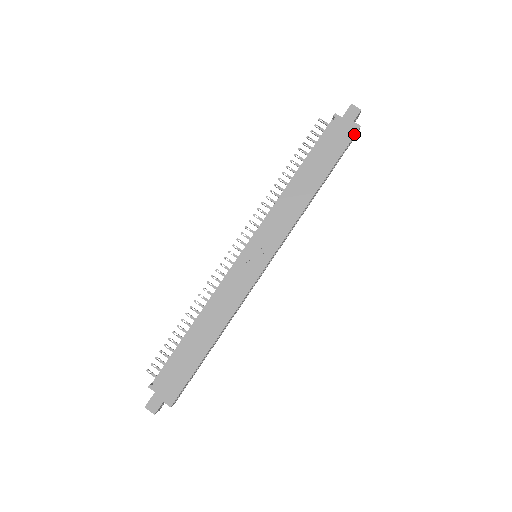
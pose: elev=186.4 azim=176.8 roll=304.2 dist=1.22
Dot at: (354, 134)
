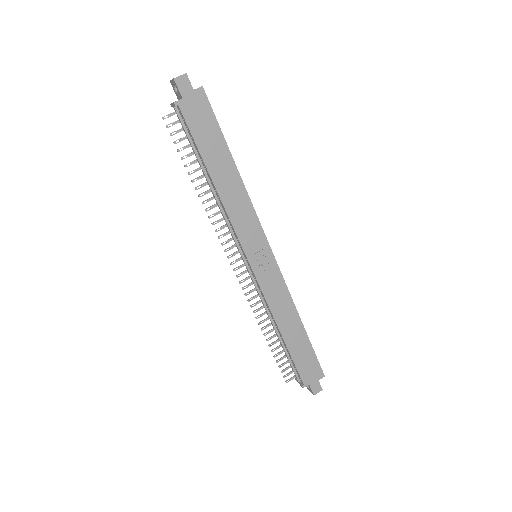
Dot at: (206, 99)
